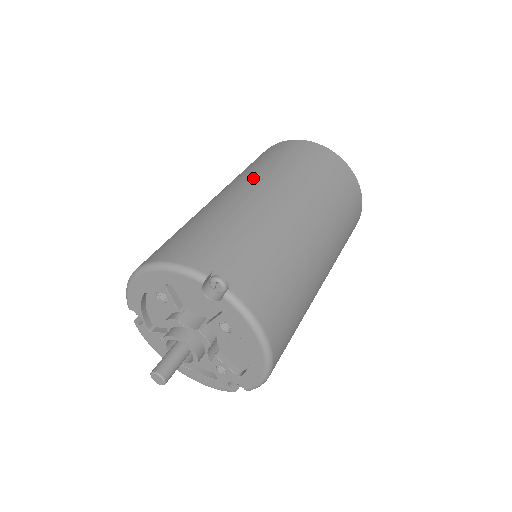
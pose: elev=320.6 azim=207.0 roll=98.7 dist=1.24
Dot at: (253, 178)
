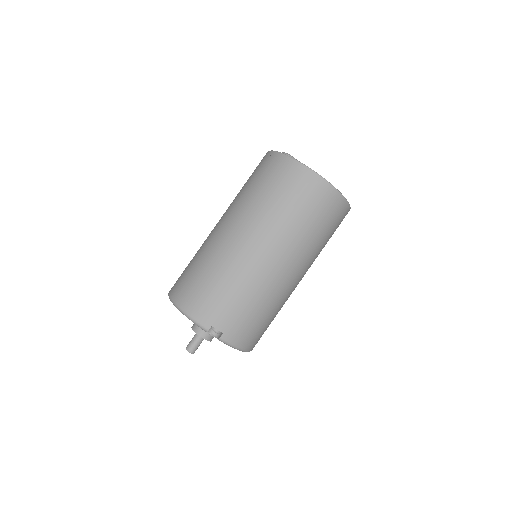
Dot at: (250, 222)
